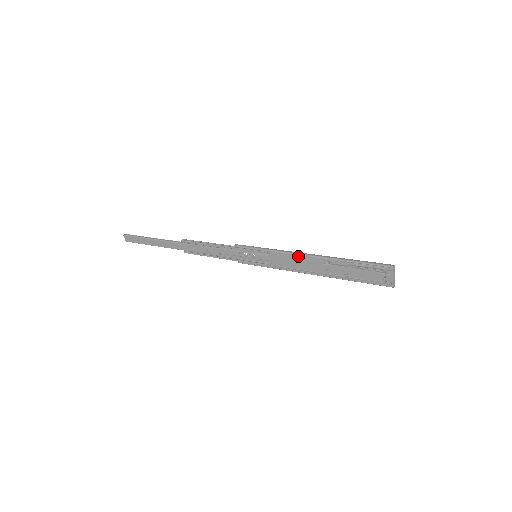
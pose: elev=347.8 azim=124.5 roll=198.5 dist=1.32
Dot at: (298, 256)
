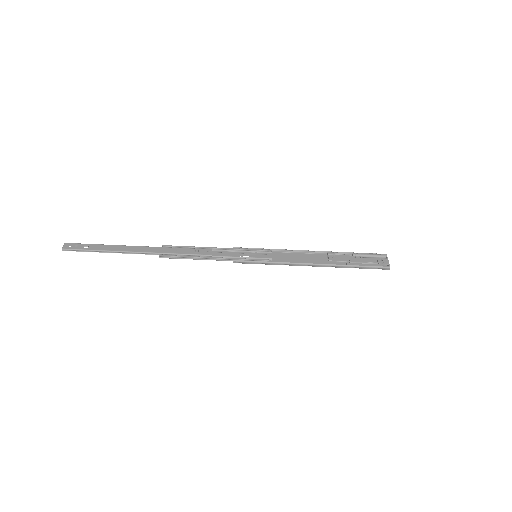
Dot at: (301, 255)
